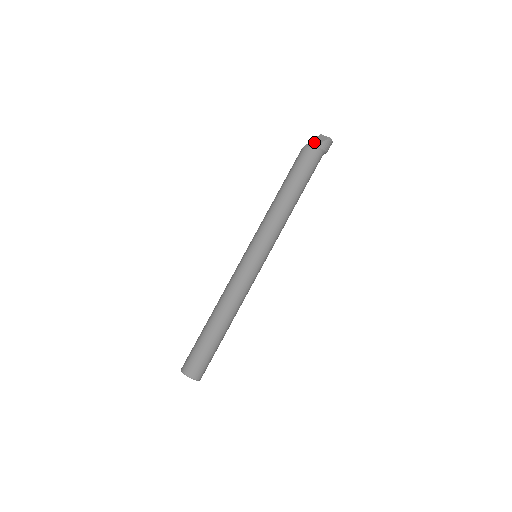
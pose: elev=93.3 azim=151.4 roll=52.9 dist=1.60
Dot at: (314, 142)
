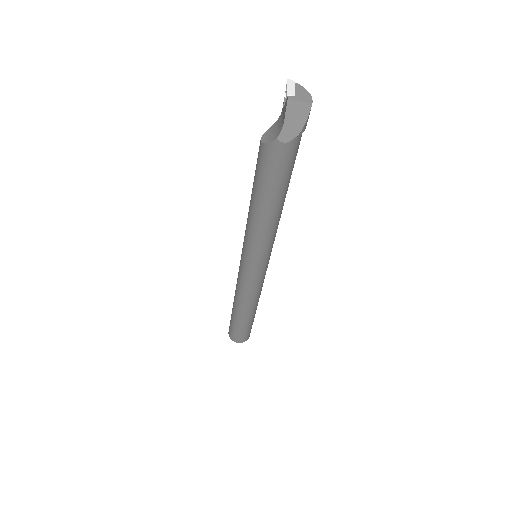
Dot at: (290, 128)
